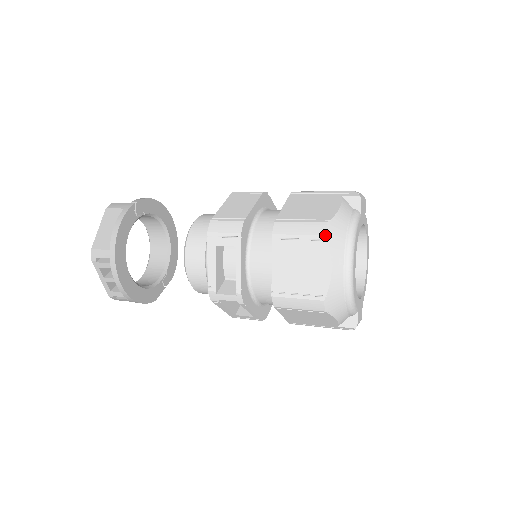
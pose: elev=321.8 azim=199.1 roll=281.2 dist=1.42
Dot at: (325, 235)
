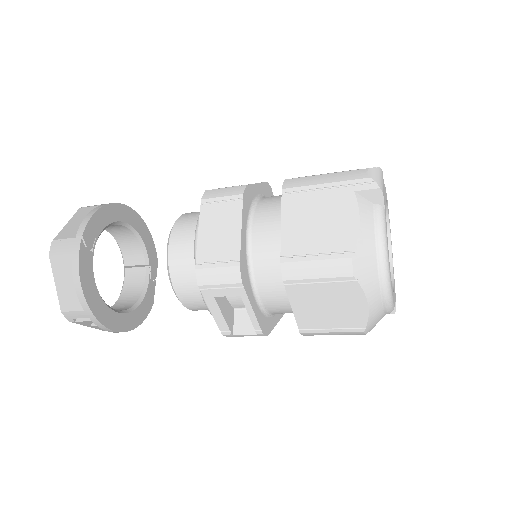
Dot at: (353, 276)
